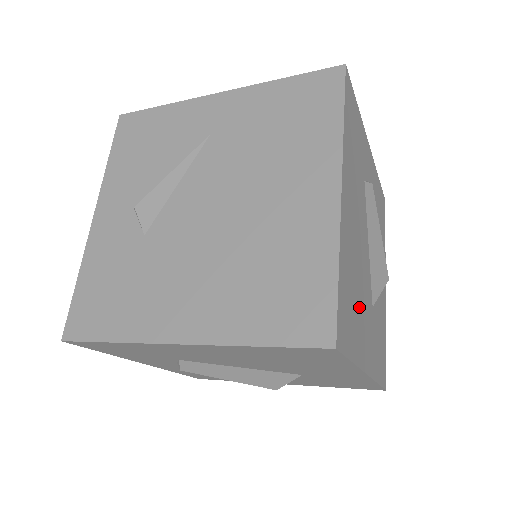
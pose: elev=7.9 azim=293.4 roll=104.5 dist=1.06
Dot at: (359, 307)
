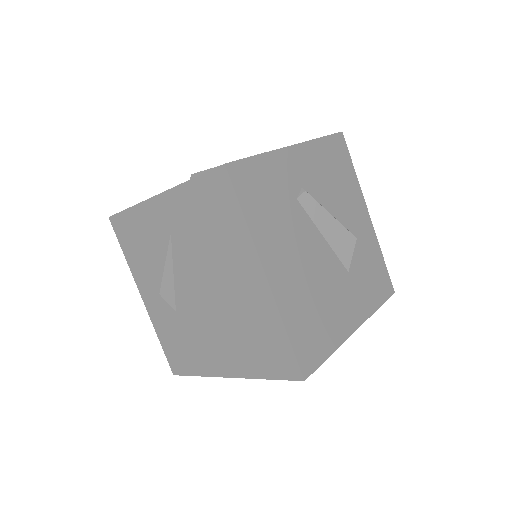
Dot at: (326, 308)
